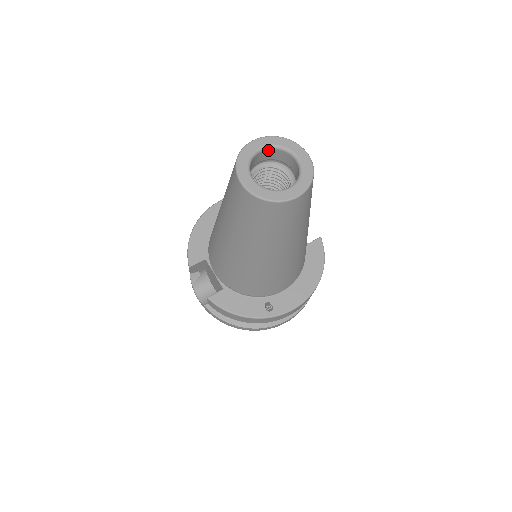
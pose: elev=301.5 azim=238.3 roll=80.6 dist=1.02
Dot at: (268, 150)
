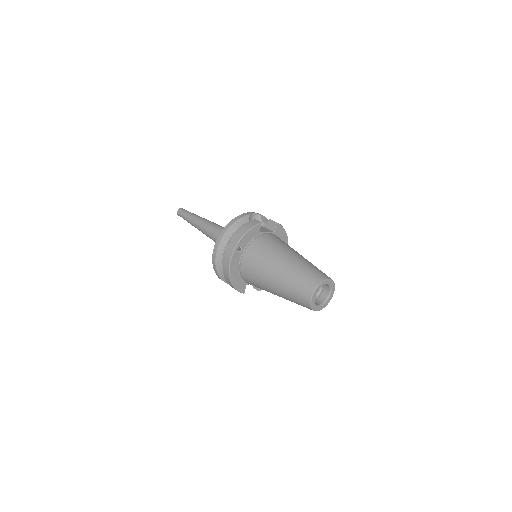
Dot at: (316, 293)
